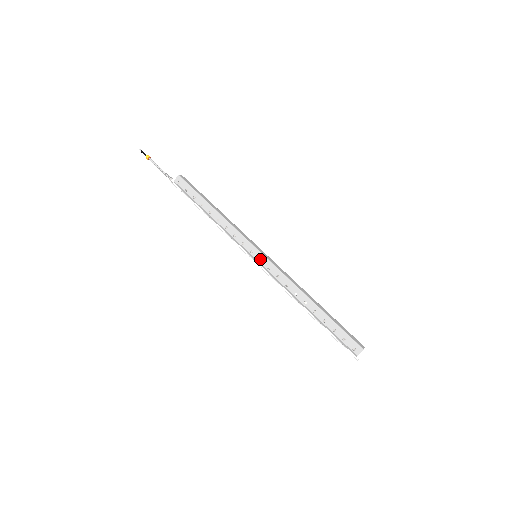
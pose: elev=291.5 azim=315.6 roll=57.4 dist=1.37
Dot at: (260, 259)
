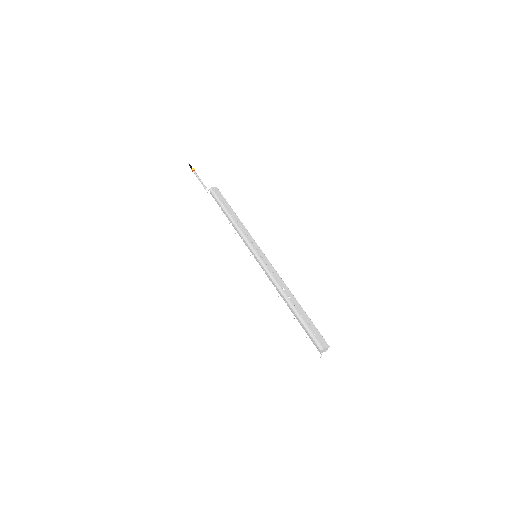
Dot at: (262, 256)
